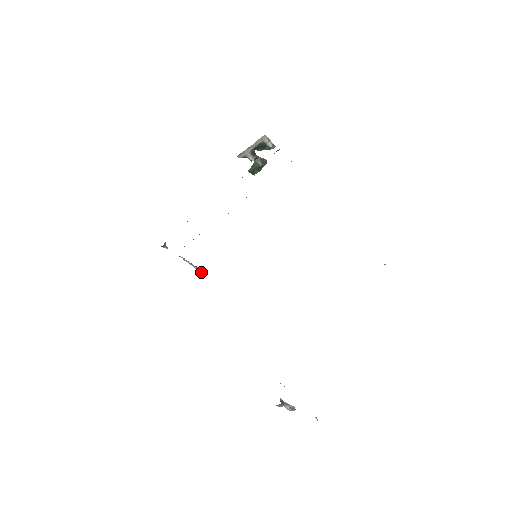
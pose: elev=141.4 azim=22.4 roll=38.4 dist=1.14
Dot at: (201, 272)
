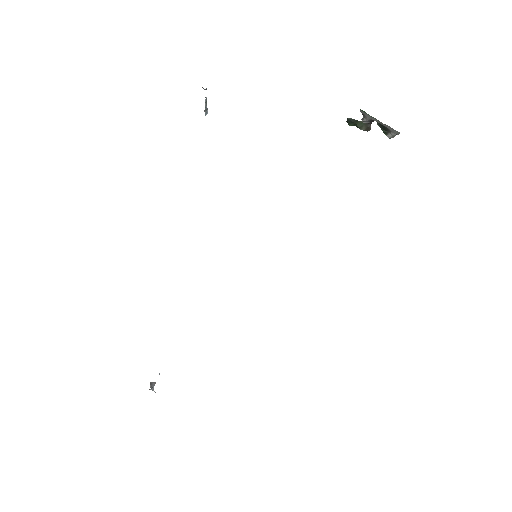
Dot at: (205, 114)
